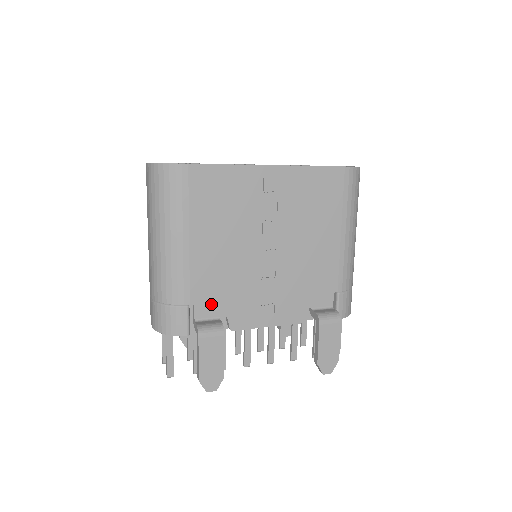
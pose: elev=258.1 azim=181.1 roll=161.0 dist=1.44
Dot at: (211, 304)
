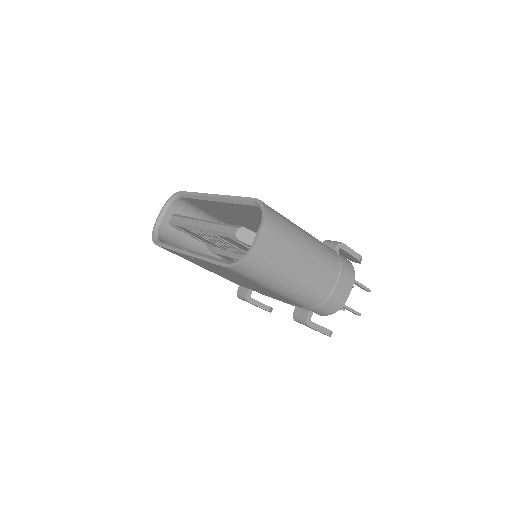
Dot at: occluded
